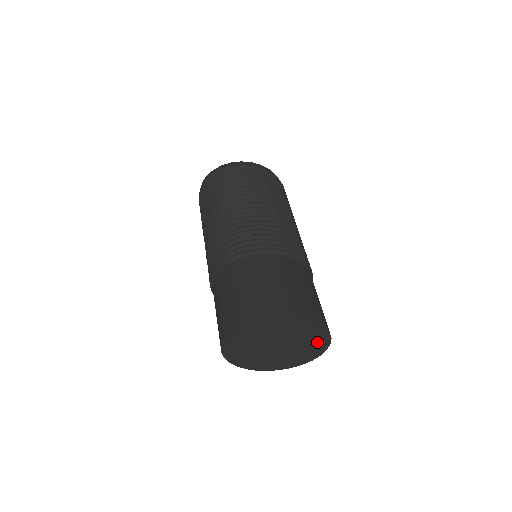
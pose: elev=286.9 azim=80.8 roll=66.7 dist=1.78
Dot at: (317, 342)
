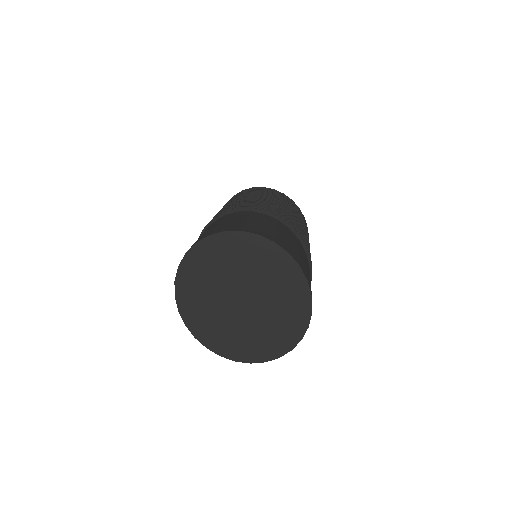
Dot at: (293, 313)
